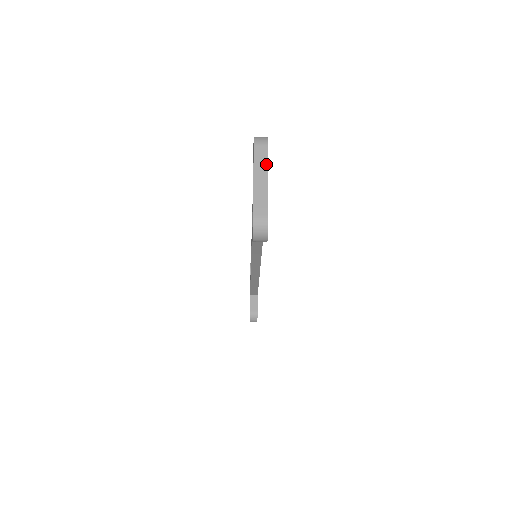
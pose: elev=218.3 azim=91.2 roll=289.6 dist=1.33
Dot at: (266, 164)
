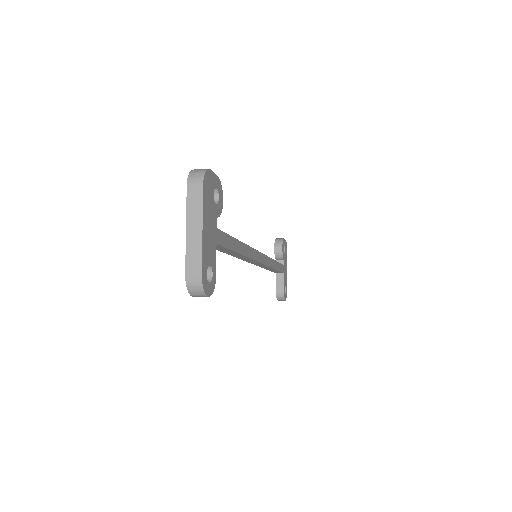
Dot at: (200, 209)
